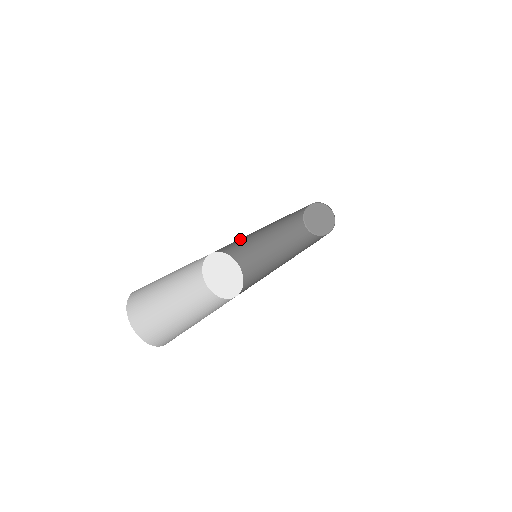
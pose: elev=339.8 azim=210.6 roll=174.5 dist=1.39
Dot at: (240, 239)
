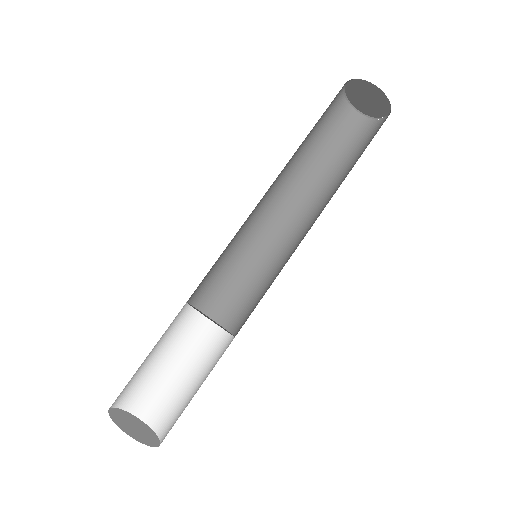
Dot at: (230, 245)
